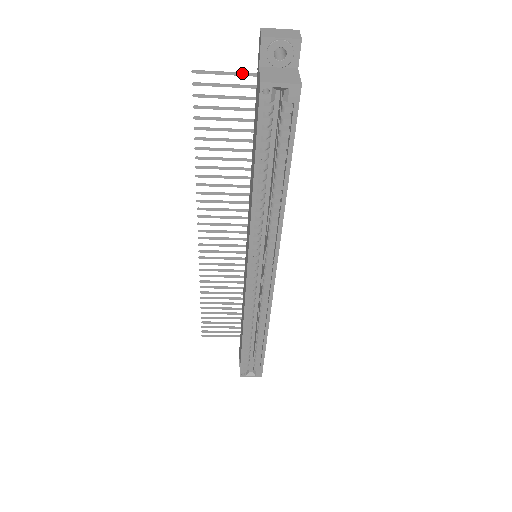
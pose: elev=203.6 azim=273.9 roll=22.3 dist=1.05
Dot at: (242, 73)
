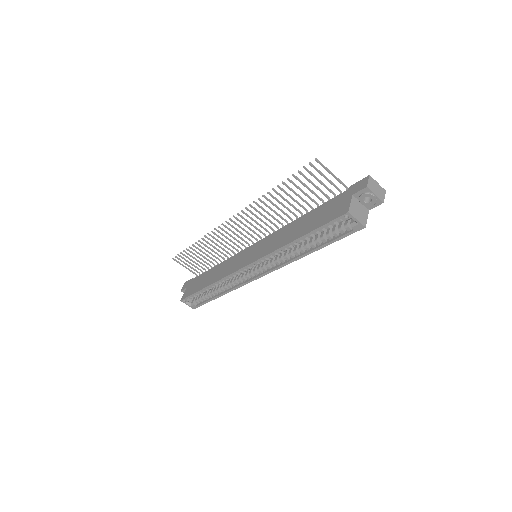
Dot at: (339, 180)
